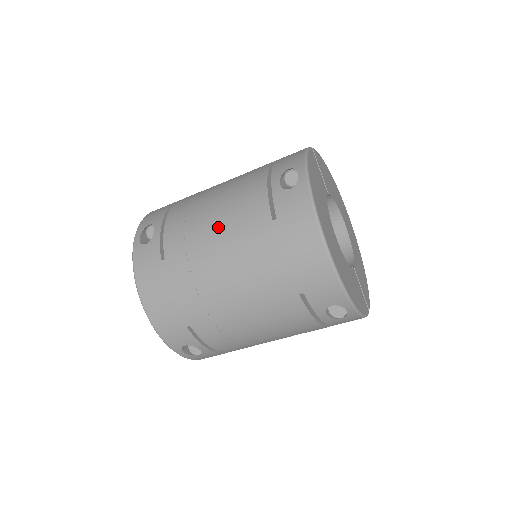
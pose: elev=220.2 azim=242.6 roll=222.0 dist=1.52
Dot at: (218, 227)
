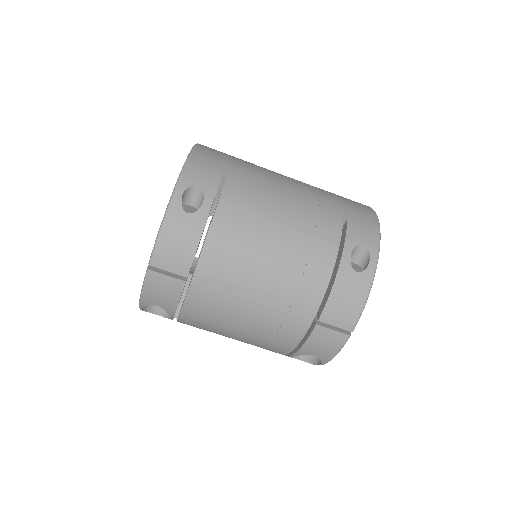
Dot at: occluded
